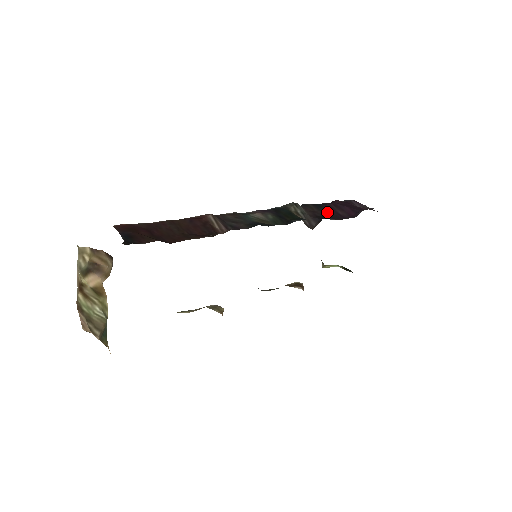
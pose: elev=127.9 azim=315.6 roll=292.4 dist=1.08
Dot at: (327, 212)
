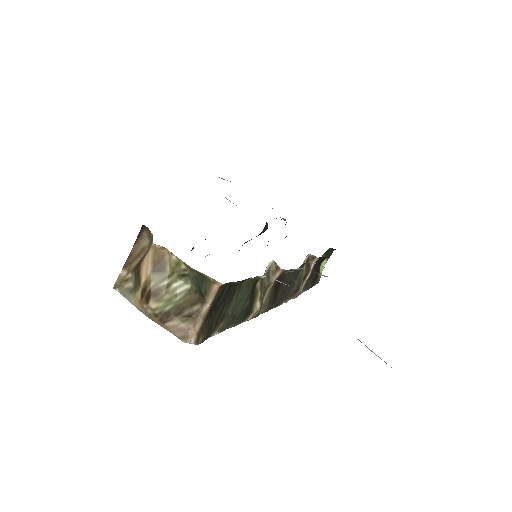
Dot at: occluded
